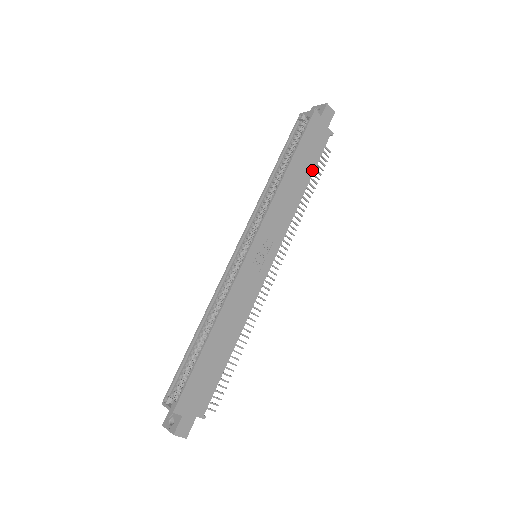
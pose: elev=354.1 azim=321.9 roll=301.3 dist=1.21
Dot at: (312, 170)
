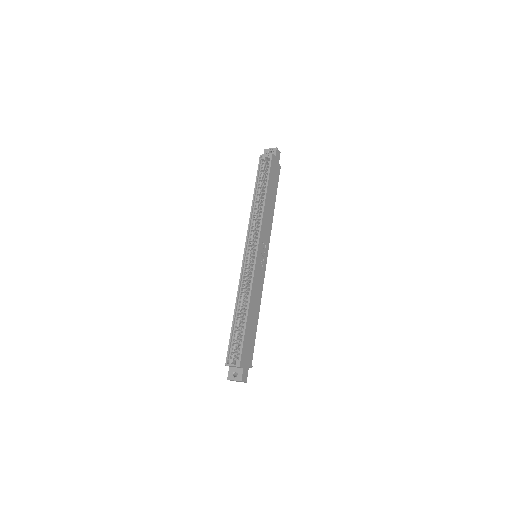
Dot at: (276, 193)
